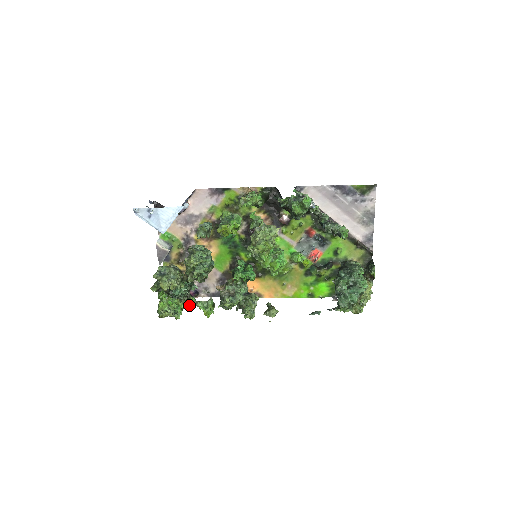
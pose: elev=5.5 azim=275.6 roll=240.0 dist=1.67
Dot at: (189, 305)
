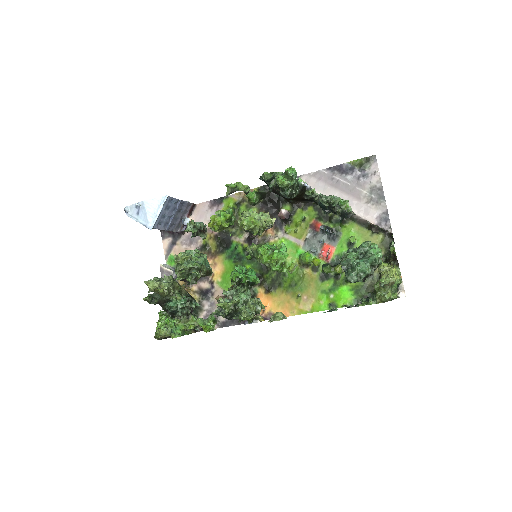
Dot at: (189, 325)
